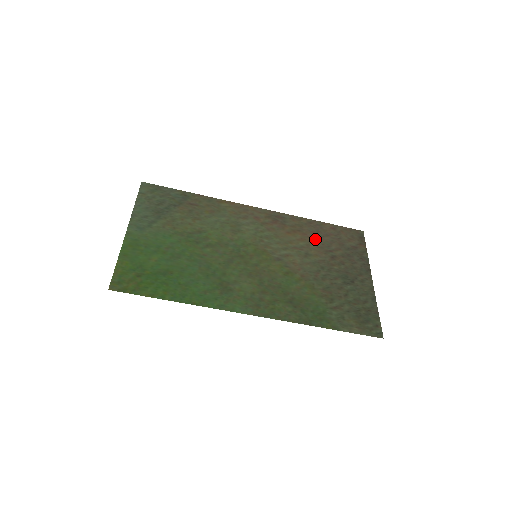
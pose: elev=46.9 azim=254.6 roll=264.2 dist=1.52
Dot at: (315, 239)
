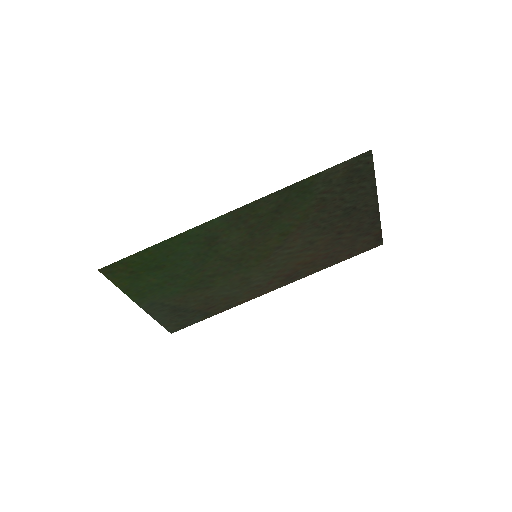
Dot at: (325, 252)
